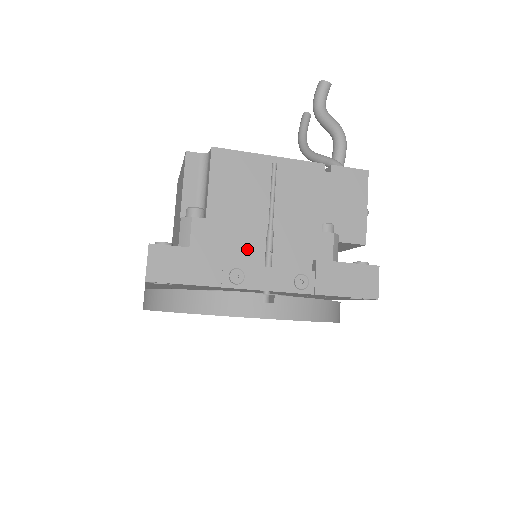
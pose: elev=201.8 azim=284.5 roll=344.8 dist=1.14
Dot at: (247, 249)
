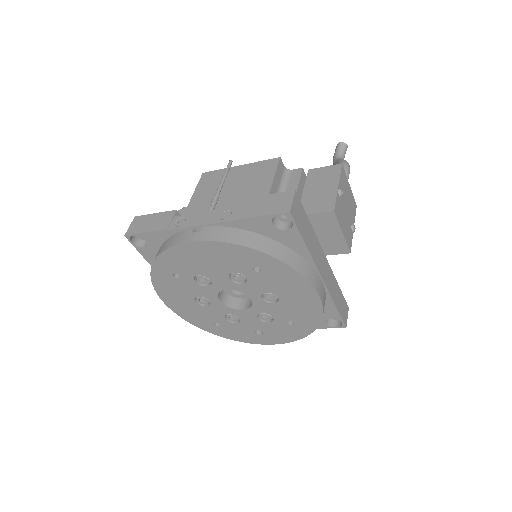
Dot at: occluded
